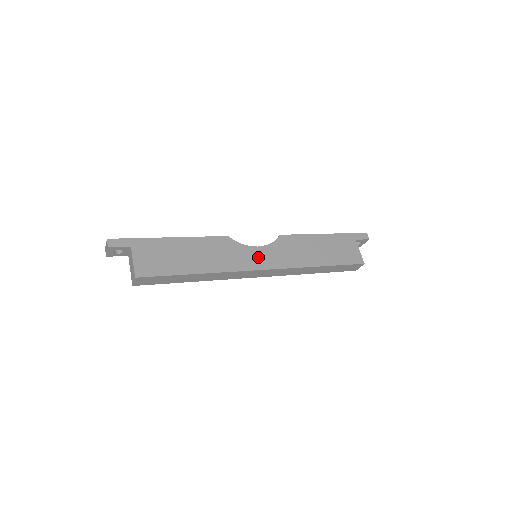
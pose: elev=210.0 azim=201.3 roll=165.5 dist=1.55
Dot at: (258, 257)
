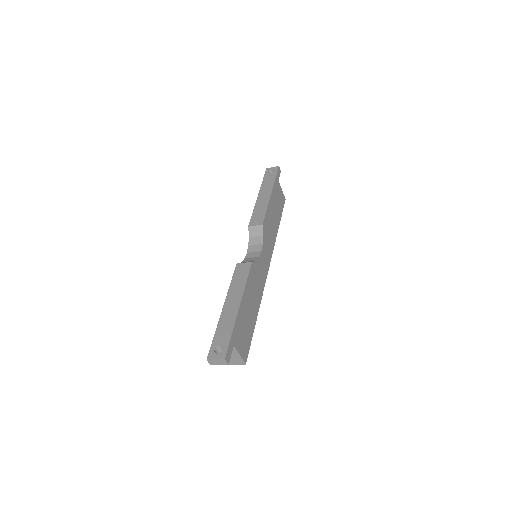
Dot at: (265, 261)
